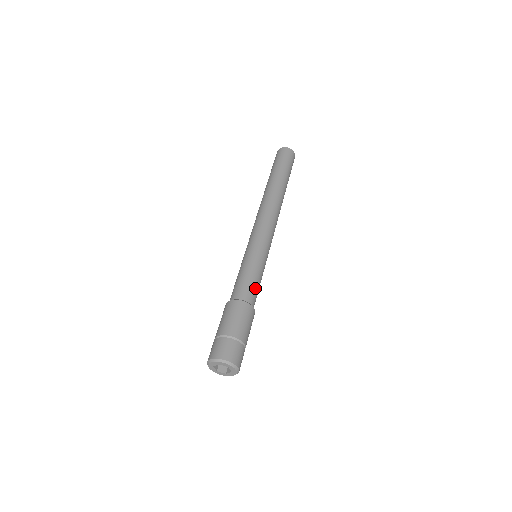
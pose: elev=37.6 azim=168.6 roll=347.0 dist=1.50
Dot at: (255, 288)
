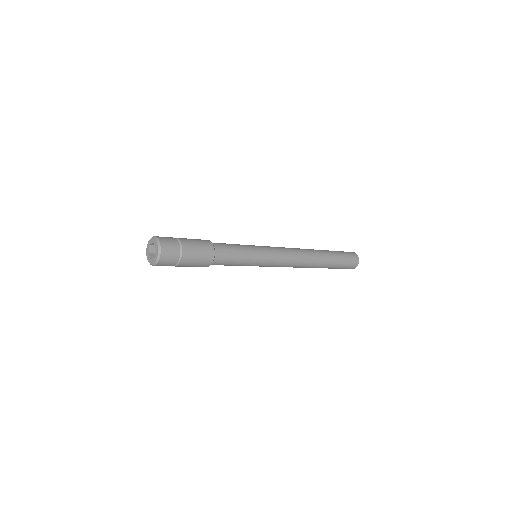
Dot at: (230, 254)
